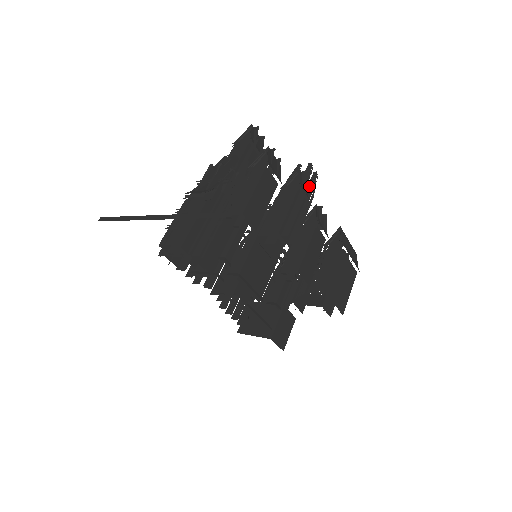
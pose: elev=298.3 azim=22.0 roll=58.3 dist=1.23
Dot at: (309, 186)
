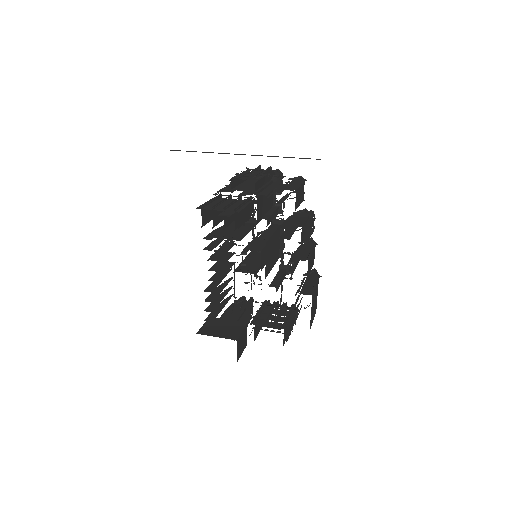
Dot at: occluded
